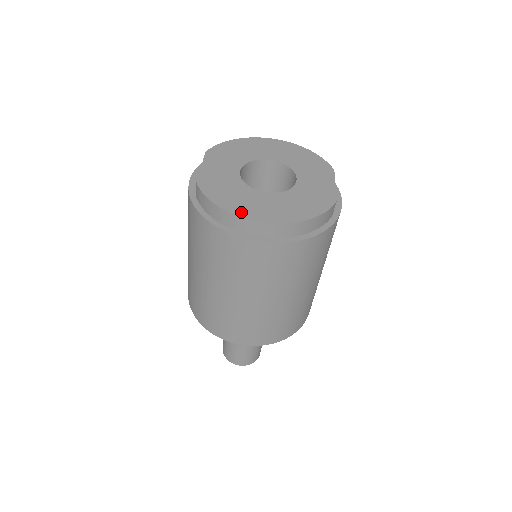
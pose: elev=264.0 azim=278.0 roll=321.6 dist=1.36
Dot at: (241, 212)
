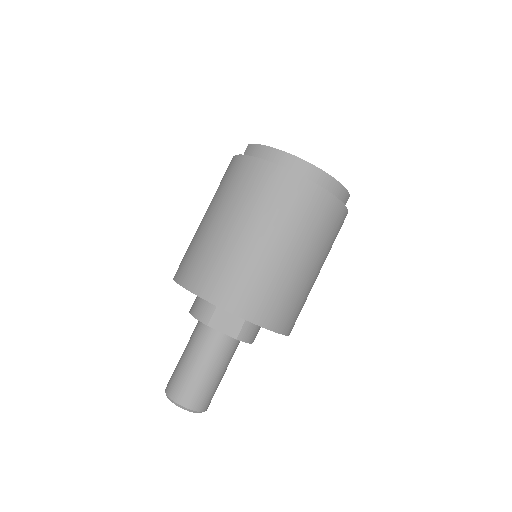
Dot at: (290, 155)
